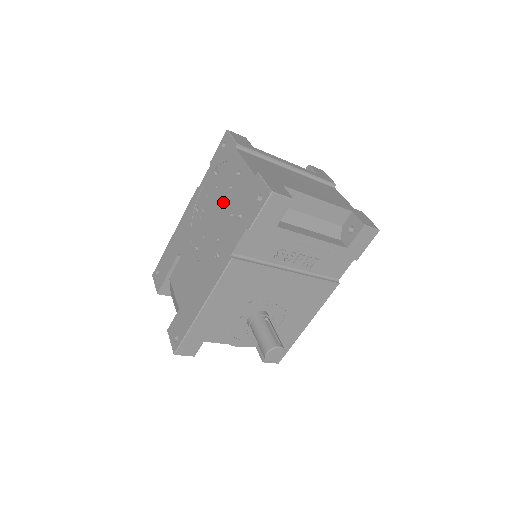
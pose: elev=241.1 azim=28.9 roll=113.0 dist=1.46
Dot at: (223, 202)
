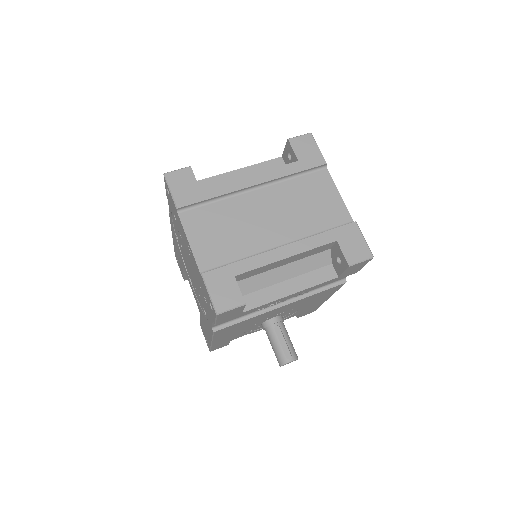
Dot at: (190, 263)
